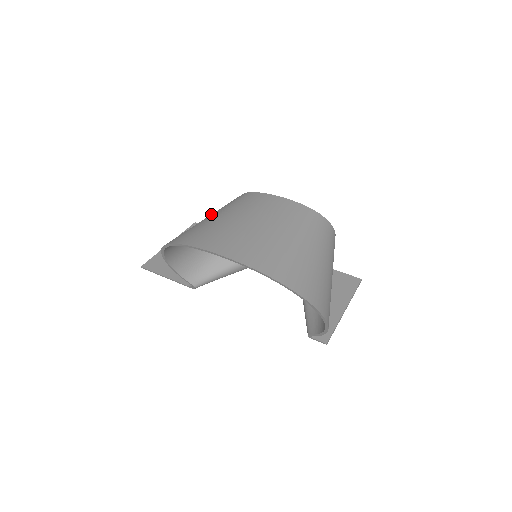
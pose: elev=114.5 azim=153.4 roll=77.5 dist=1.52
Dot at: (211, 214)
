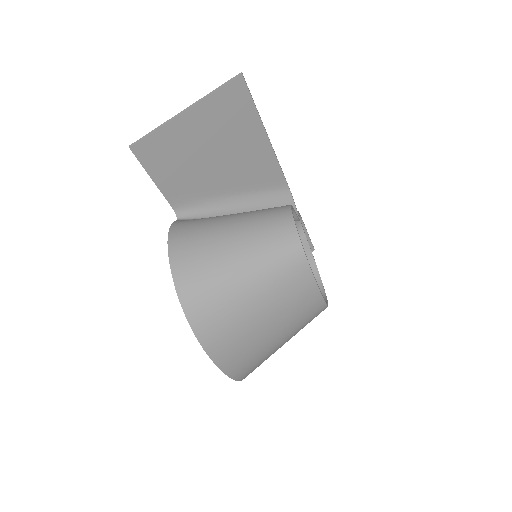
Dot at: (251, 268)
